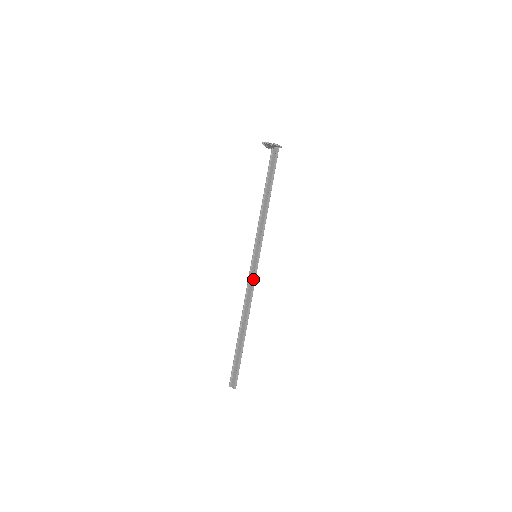
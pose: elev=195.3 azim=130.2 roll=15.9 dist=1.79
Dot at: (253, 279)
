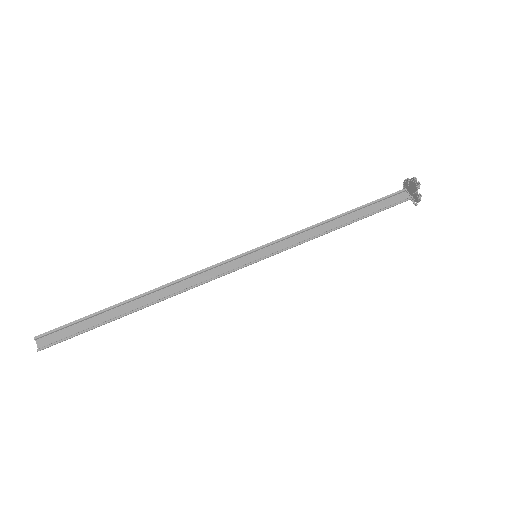
Dot at: (223, 275)
